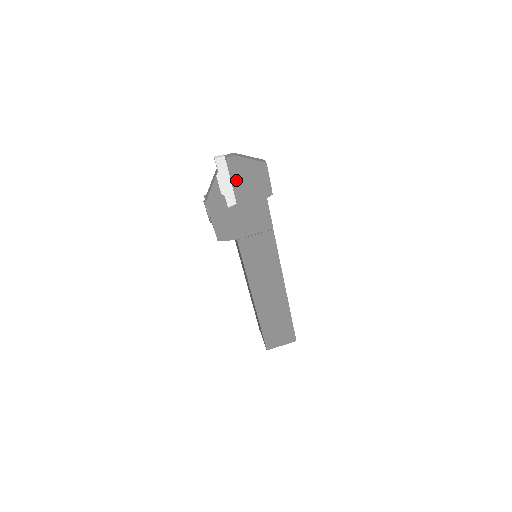
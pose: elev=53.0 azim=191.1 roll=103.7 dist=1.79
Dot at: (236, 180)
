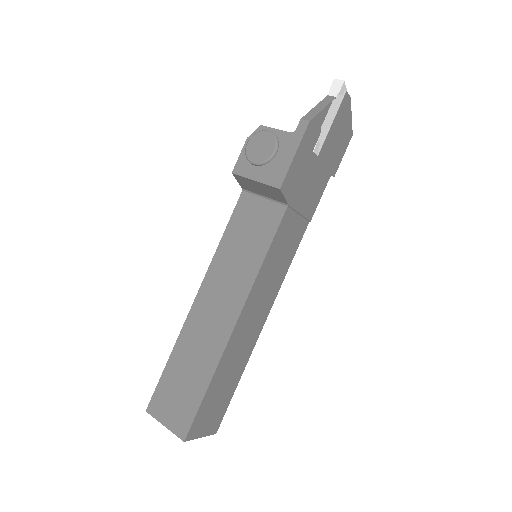
Dot at: (334, 126)
